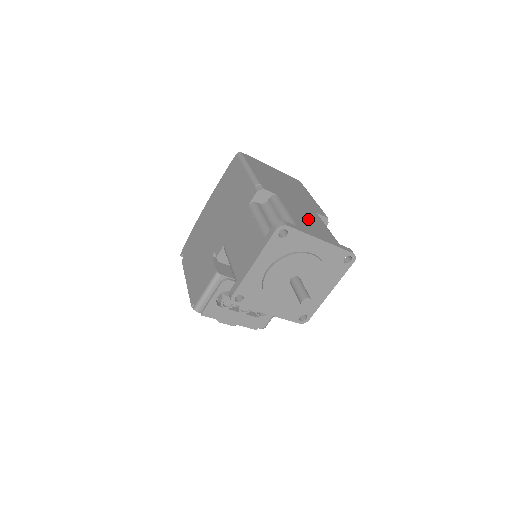
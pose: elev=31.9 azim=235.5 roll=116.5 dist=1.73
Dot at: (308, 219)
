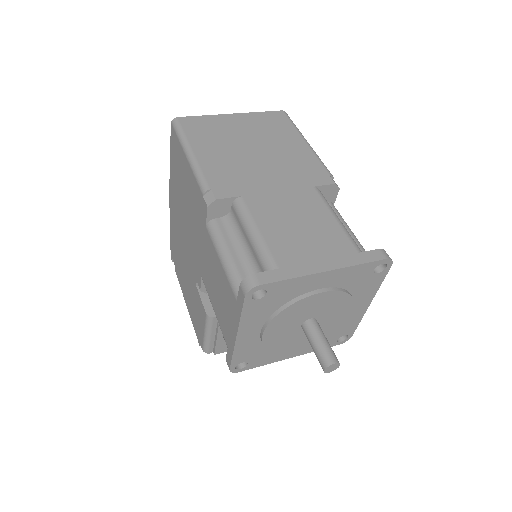
Dot at: (299, 223)
